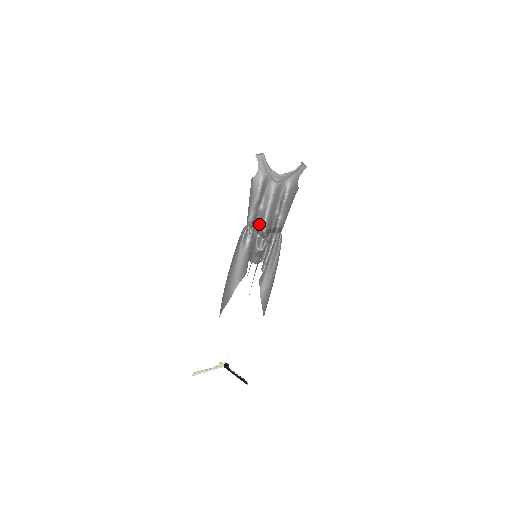
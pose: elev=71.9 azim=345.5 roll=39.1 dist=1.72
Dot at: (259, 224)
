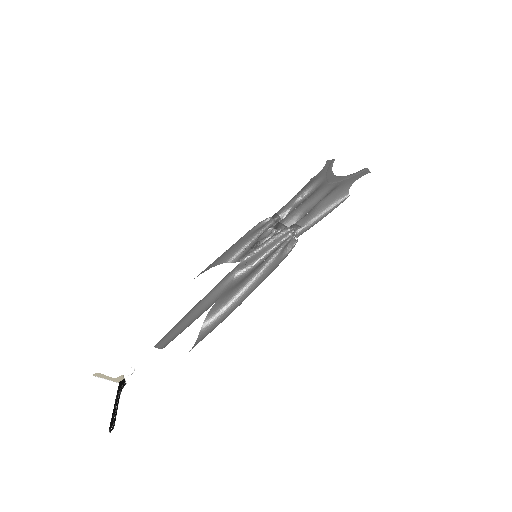
Dot at: occluded
